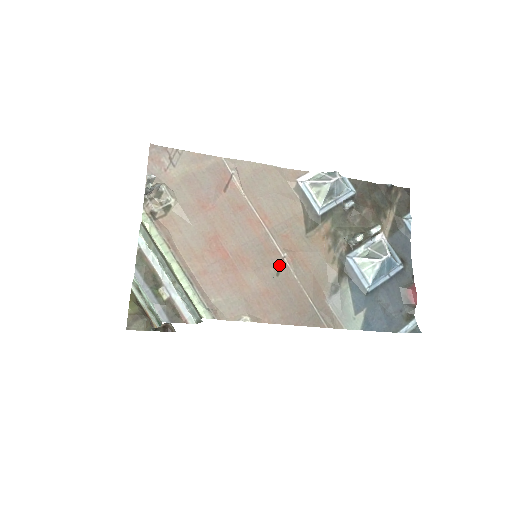
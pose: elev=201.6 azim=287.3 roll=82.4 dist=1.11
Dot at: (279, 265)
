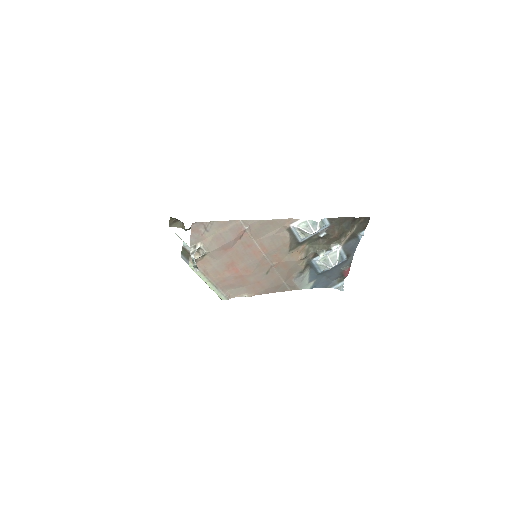
Dot at: (268, 269)
